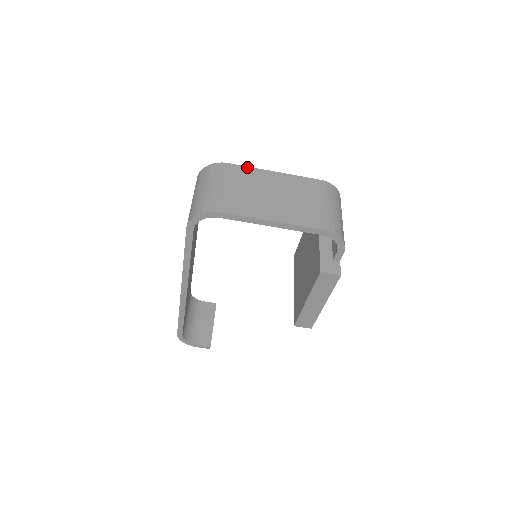
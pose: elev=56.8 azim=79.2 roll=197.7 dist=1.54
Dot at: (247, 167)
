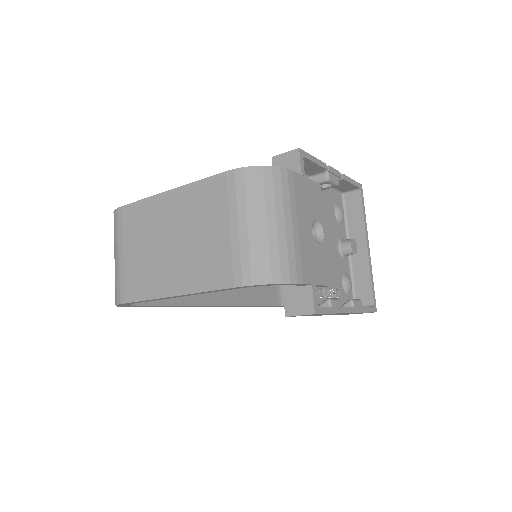
Dot at: (140, 201)
